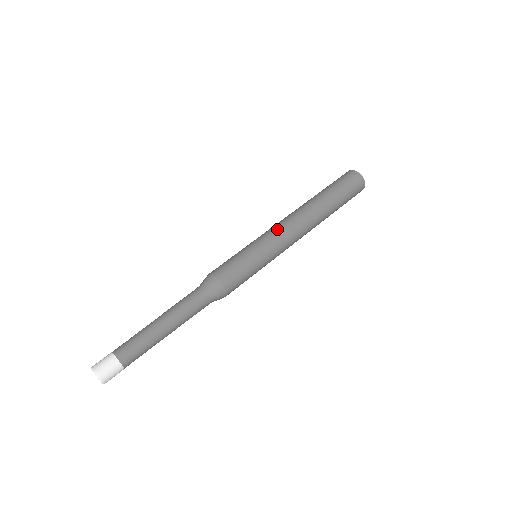
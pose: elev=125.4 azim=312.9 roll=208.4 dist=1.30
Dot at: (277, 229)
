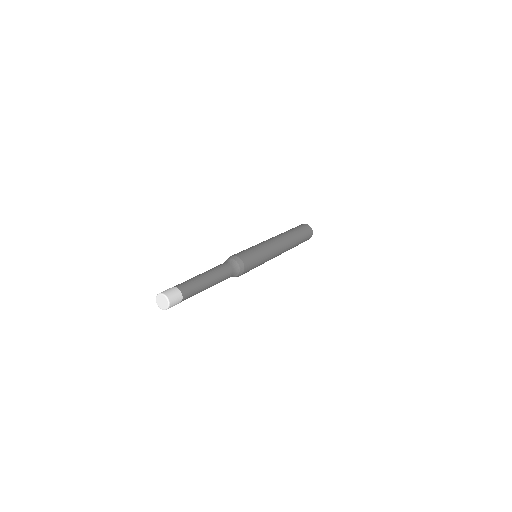
Dot at: occluded
